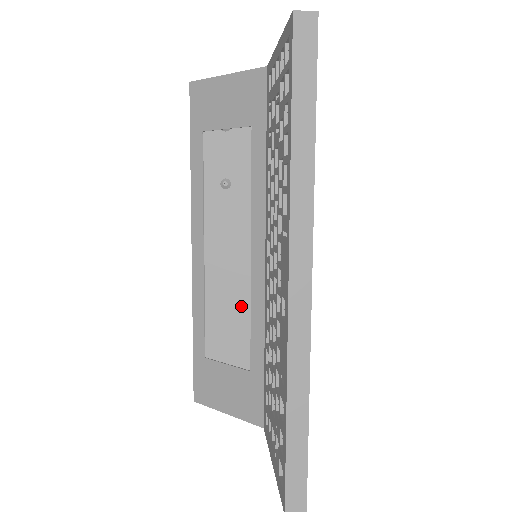
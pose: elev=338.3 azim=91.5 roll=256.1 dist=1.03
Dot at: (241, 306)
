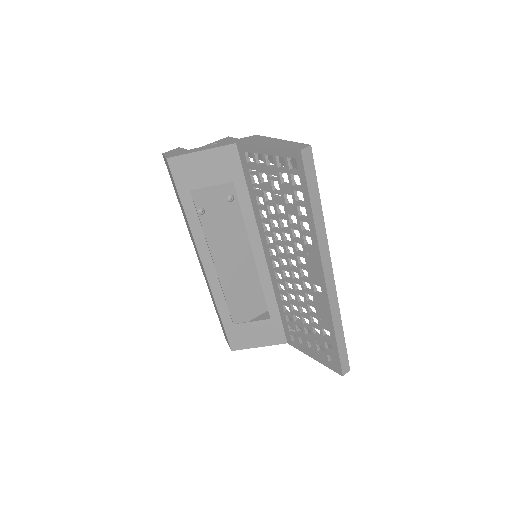
Dot at: (234, 282)
